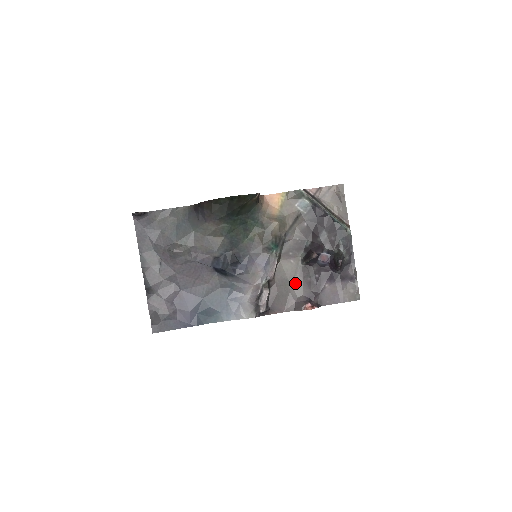
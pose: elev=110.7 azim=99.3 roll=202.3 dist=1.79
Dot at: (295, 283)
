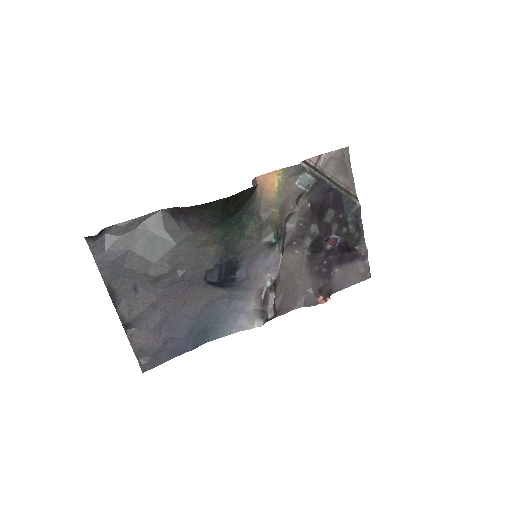
Dot at: (302, 276)
